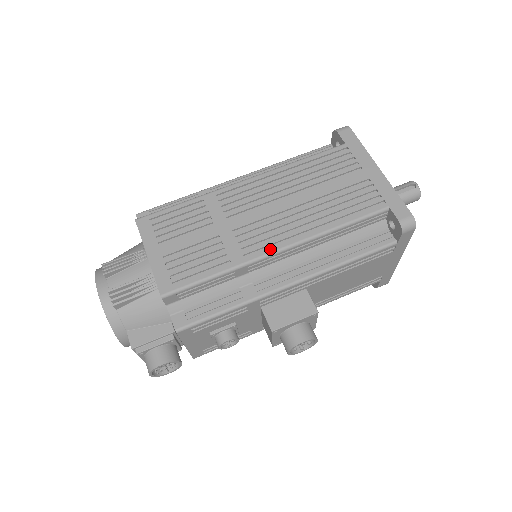
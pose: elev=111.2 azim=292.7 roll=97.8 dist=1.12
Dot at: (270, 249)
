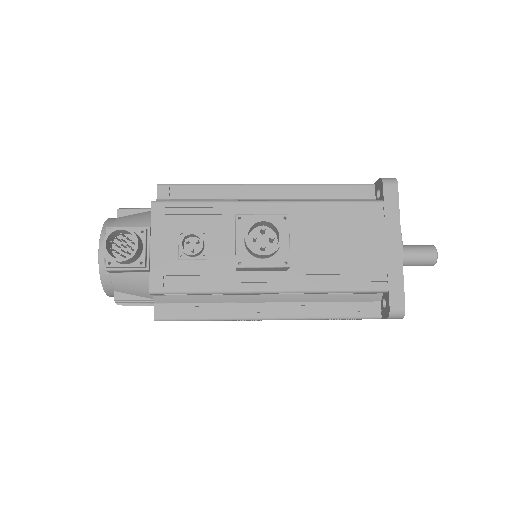
Dot at: (259, 184)
